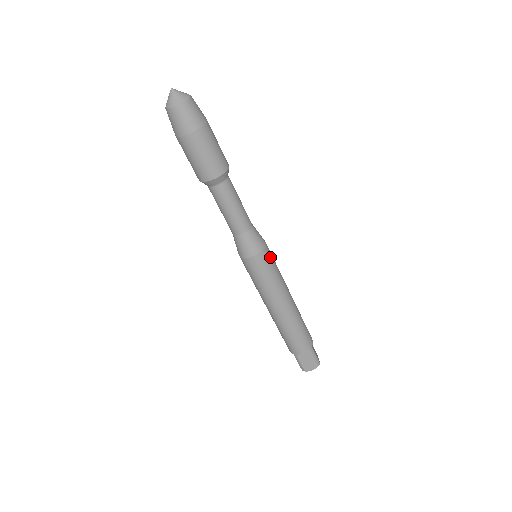
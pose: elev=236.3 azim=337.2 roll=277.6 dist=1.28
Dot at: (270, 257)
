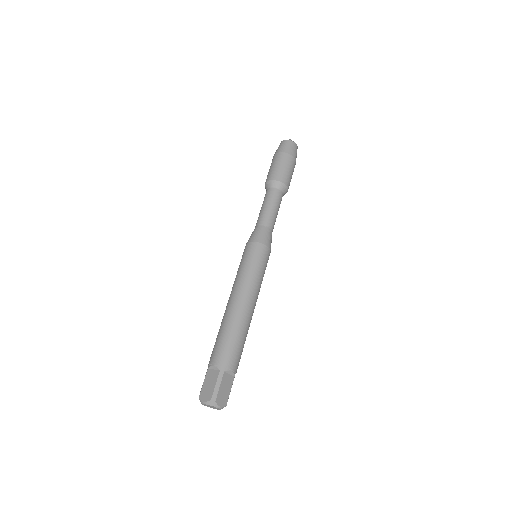
Dot at: occluded
